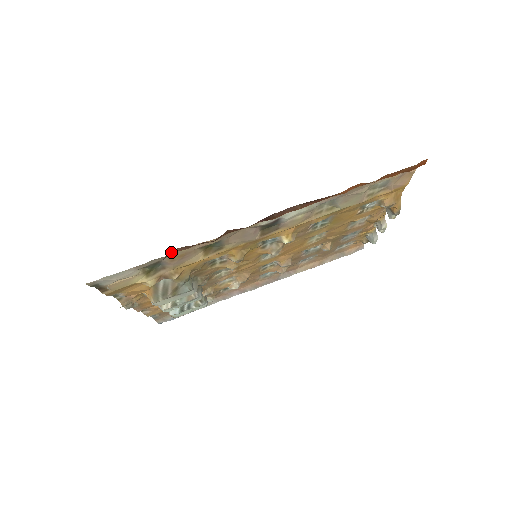
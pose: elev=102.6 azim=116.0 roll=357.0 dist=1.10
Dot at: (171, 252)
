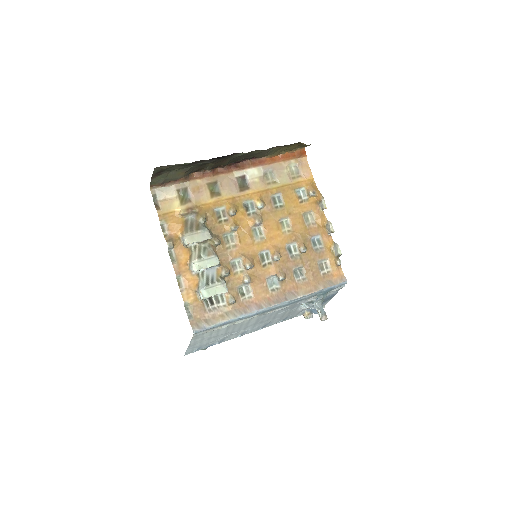
Dot at: (191, 174)
